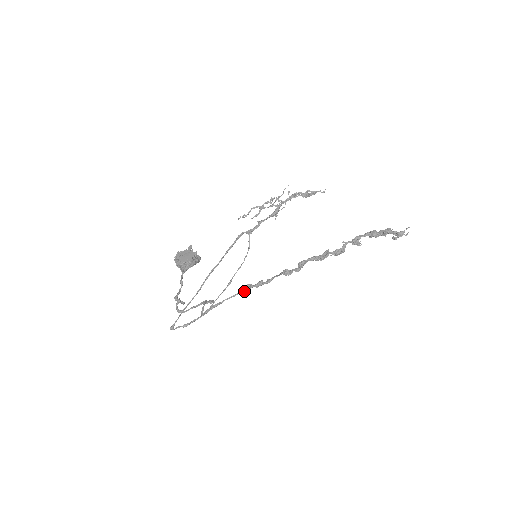
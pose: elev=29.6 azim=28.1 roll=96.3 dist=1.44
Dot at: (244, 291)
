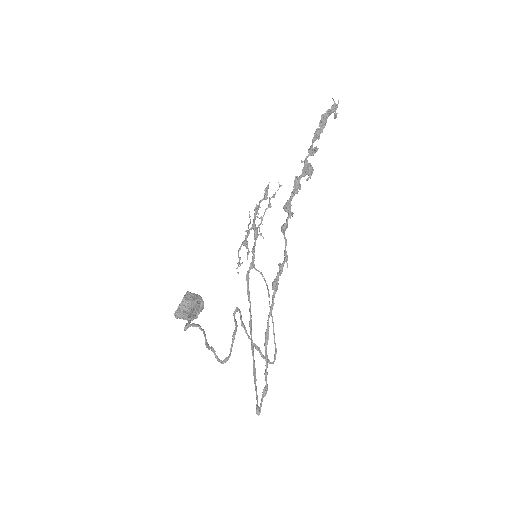
Dot at: (274, 289)
